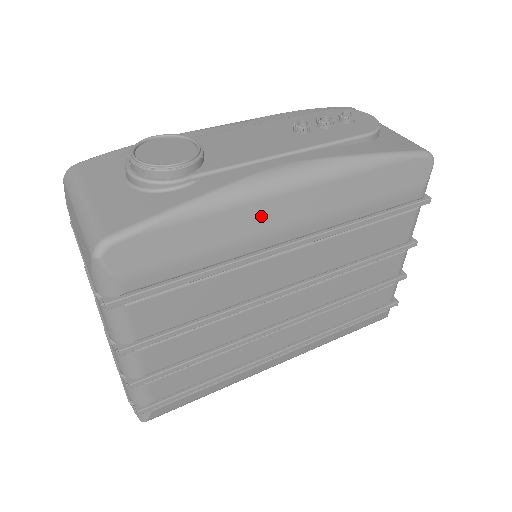
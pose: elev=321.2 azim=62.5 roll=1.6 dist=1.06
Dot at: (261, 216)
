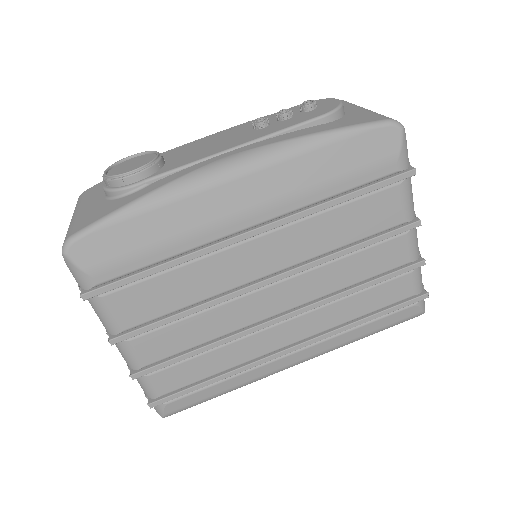
Dot at: (208, 206)
